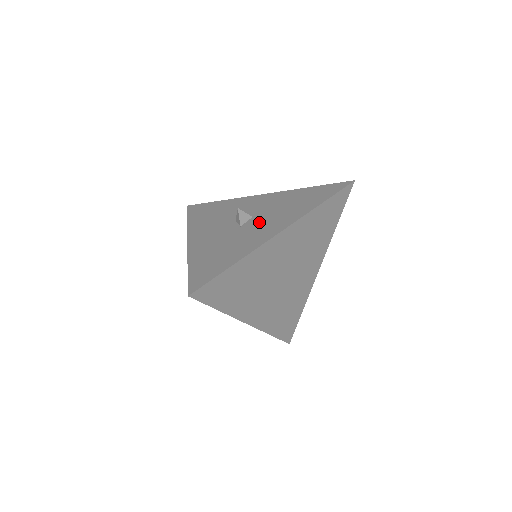
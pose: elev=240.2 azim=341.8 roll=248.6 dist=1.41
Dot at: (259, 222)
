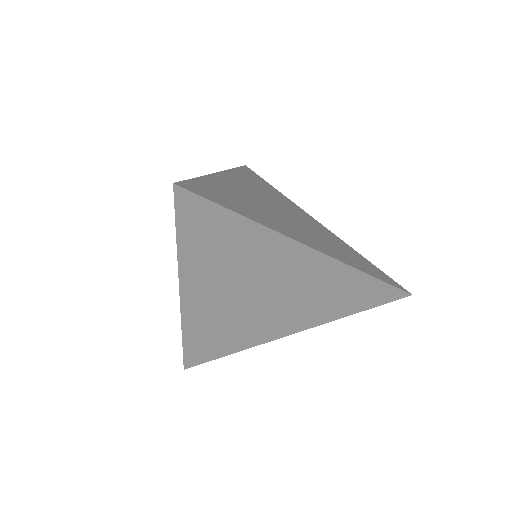
Dot at: occluded
